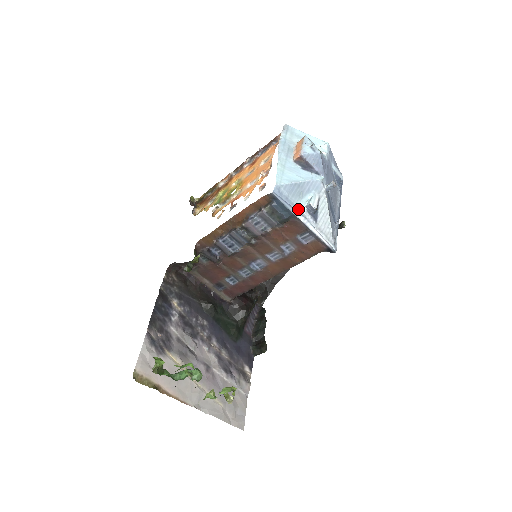
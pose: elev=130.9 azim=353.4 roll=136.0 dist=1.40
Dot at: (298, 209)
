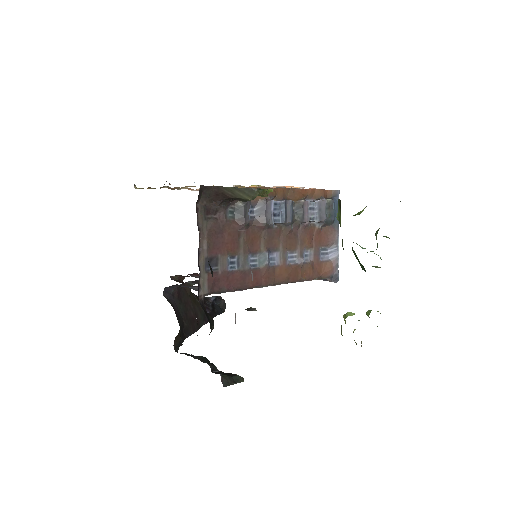
Dot at: occluded
